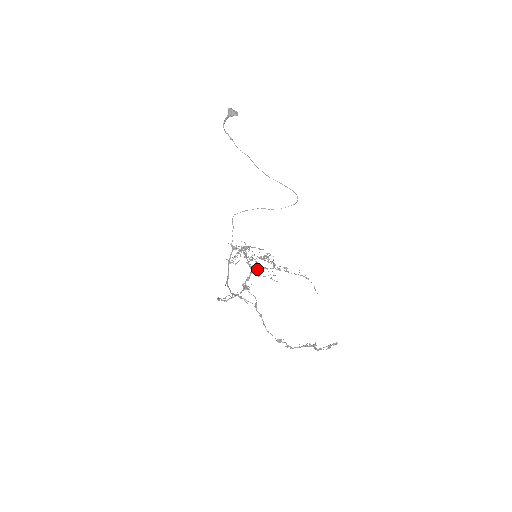
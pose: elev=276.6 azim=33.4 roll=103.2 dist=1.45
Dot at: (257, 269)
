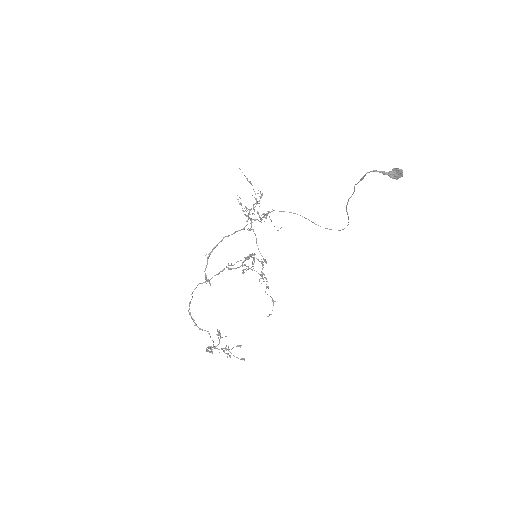
Dot at: occluded
